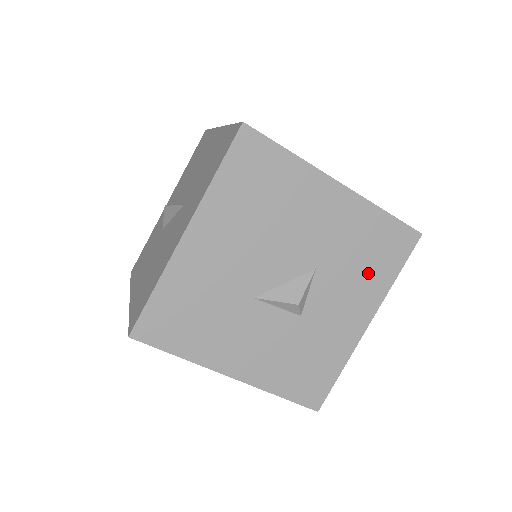
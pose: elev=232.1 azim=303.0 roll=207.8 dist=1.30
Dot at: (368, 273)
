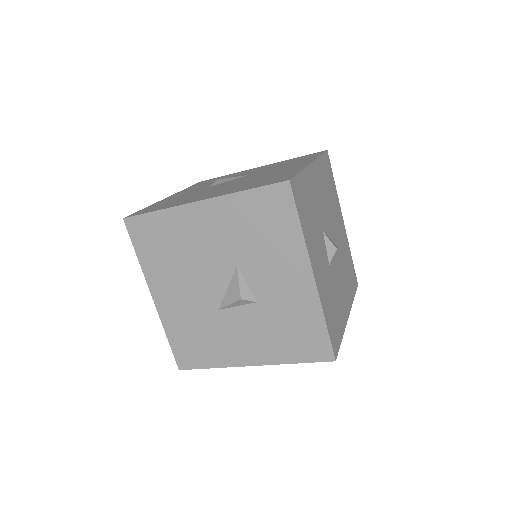
Dot at: (275, 241)
